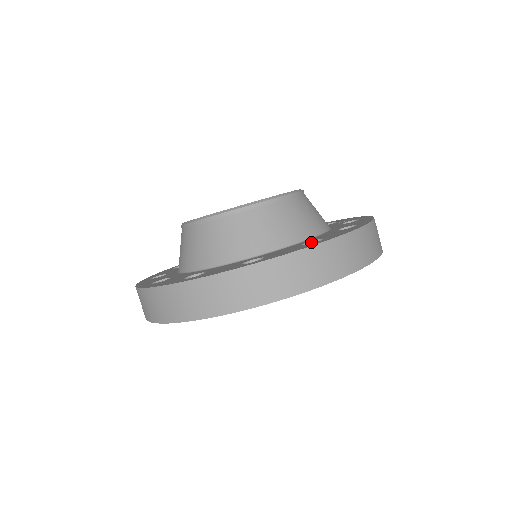
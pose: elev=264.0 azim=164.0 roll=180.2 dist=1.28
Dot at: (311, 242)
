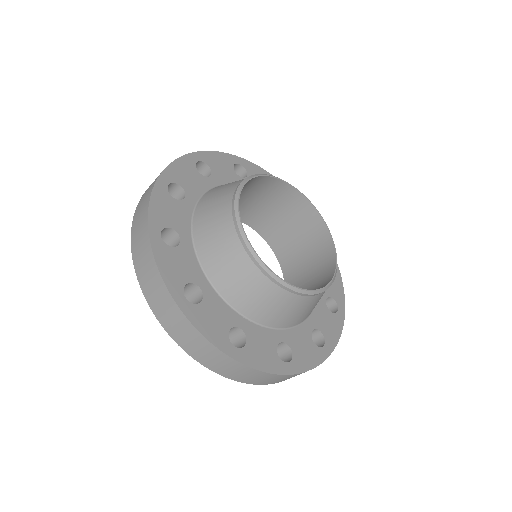
Dot at: (285, 344)
